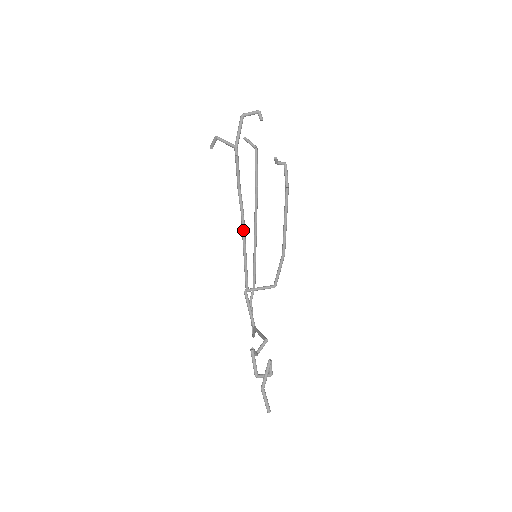
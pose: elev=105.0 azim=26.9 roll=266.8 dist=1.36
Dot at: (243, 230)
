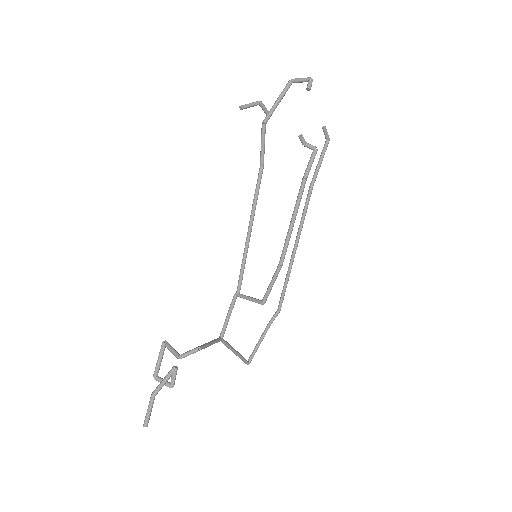
Dot at: (250, 218)
